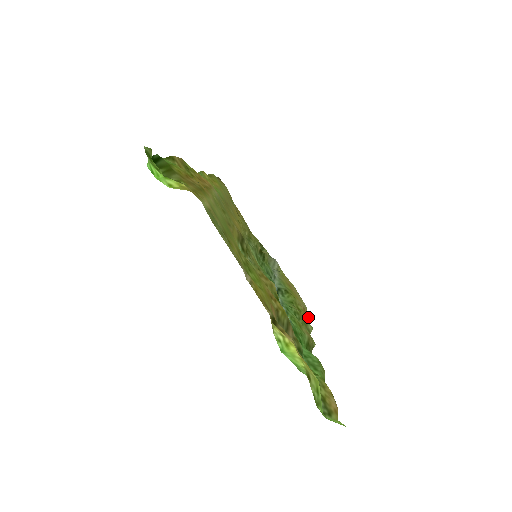
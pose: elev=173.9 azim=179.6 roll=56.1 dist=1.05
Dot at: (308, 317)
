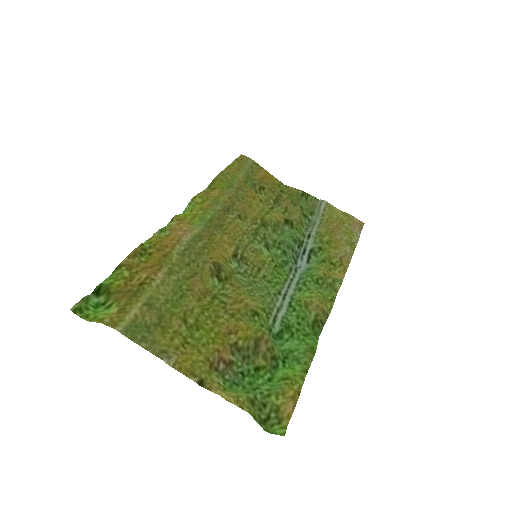
Dot at: (345, 266)
